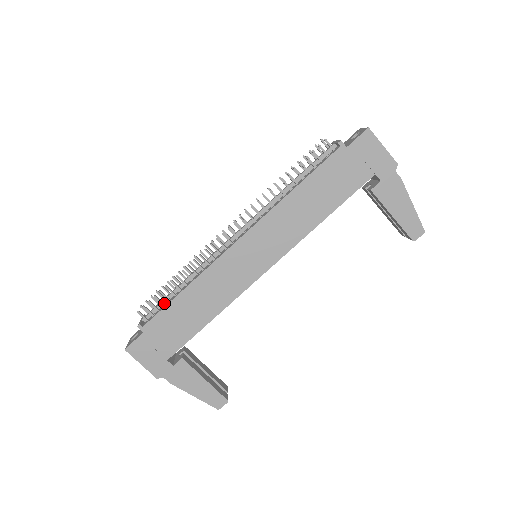
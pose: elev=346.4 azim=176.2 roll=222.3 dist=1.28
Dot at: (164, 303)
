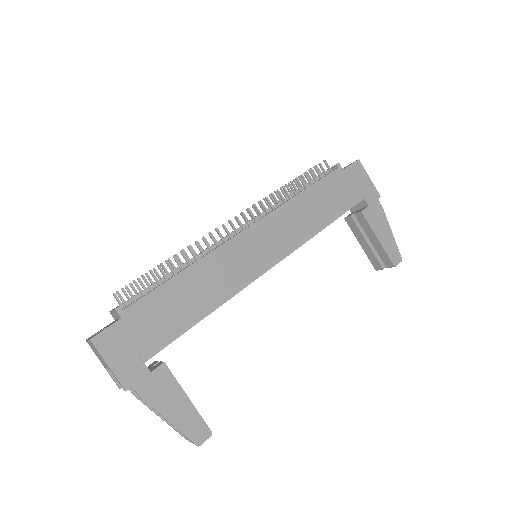
Dot at: (149, 290)
